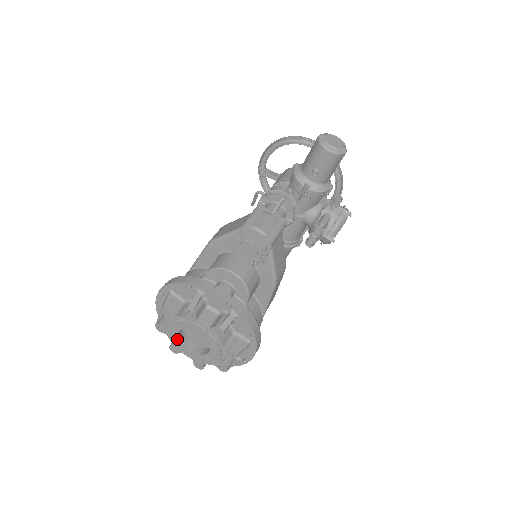
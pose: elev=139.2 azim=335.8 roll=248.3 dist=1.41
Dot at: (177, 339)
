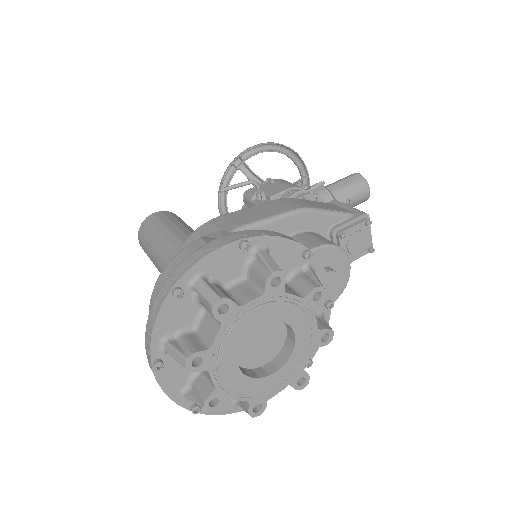
Dot at: (238, 338)
